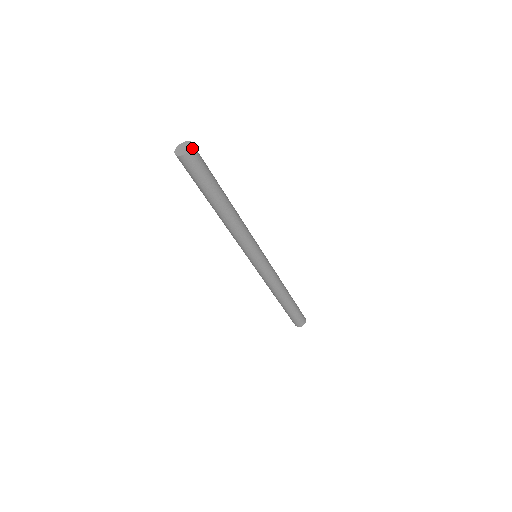
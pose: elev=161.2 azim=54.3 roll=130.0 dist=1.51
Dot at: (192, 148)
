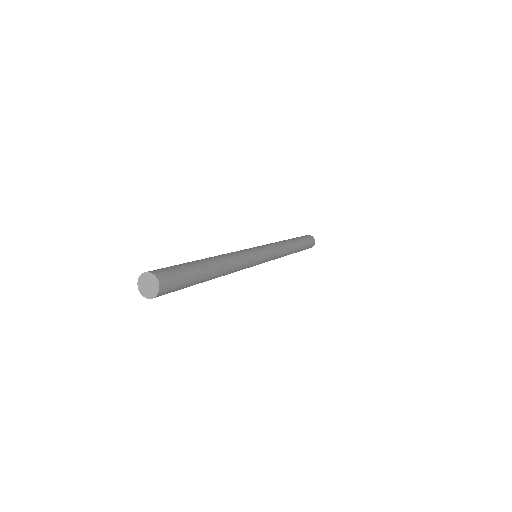
Dot at: (159, 284)
